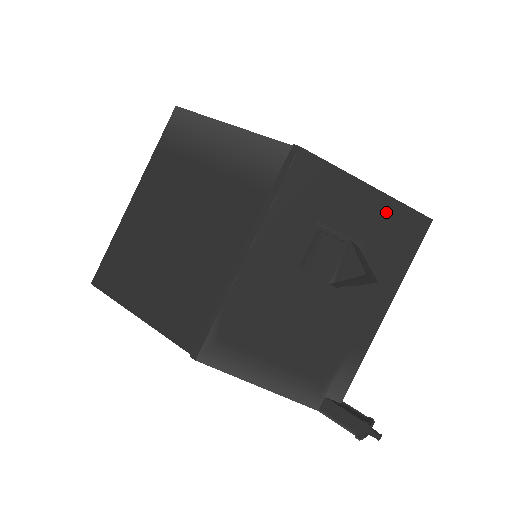
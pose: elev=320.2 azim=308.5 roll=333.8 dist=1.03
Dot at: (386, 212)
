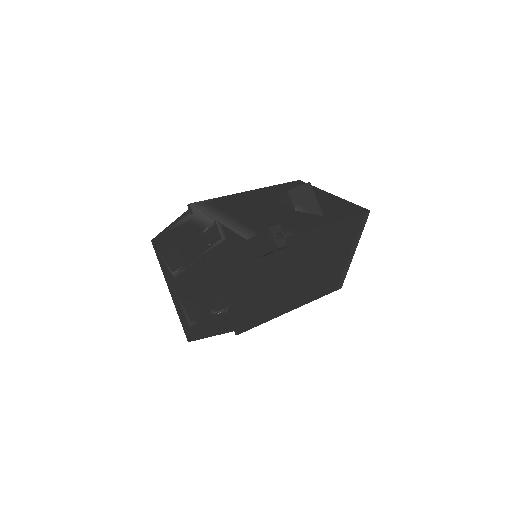
Dot at: (339, 202)
